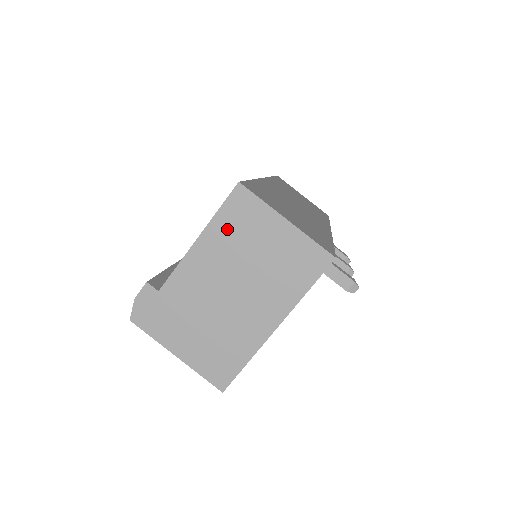
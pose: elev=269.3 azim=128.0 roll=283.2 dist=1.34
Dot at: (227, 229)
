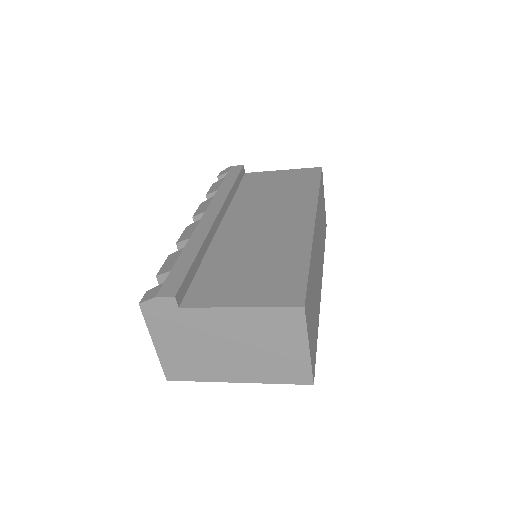
Dot at: (266, 320)
